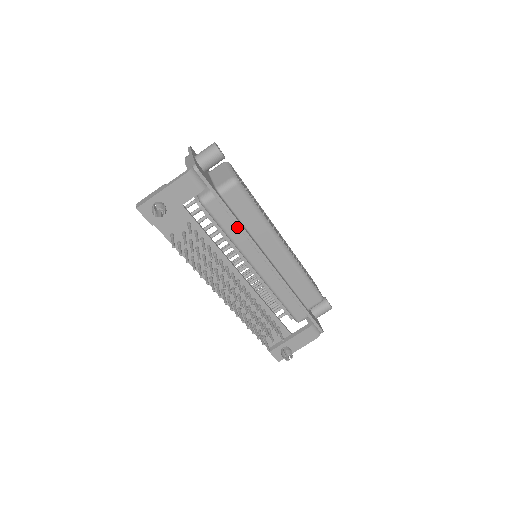
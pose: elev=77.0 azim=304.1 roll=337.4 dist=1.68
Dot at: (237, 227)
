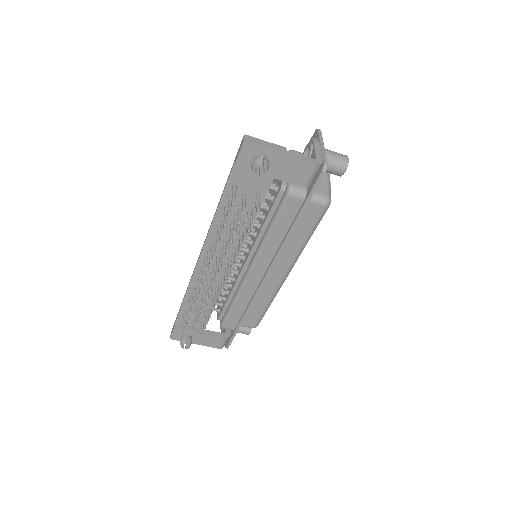
Dot at: (284, 233)
